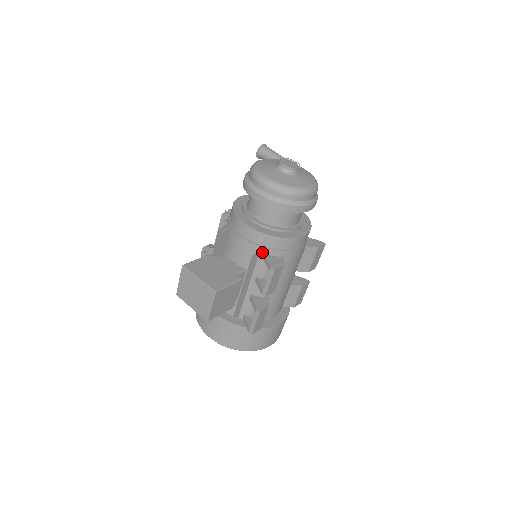
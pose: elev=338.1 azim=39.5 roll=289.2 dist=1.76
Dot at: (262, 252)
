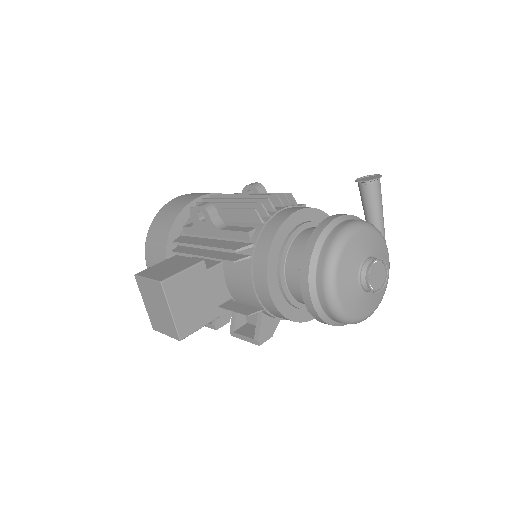
Dot at: (262, 311)
